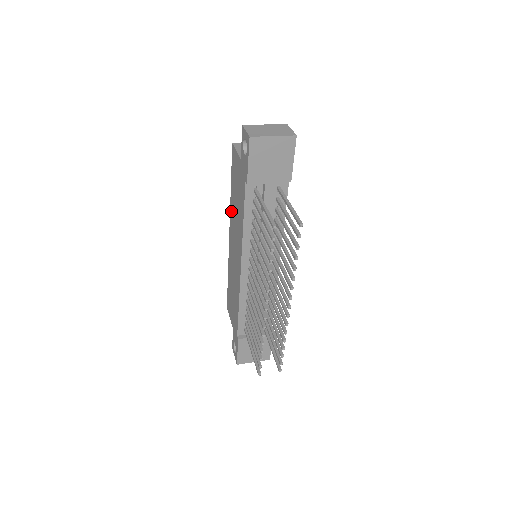
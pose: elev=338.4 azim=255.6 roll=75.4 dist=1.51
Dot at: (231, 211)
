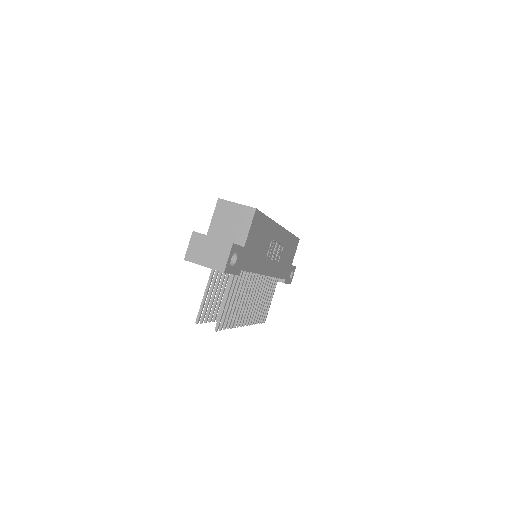
Dot at: occluded
